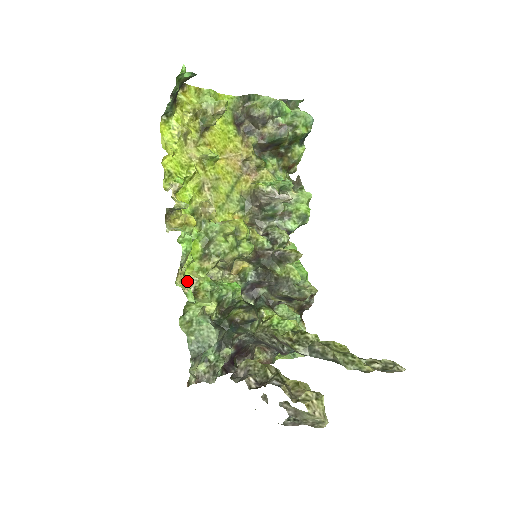
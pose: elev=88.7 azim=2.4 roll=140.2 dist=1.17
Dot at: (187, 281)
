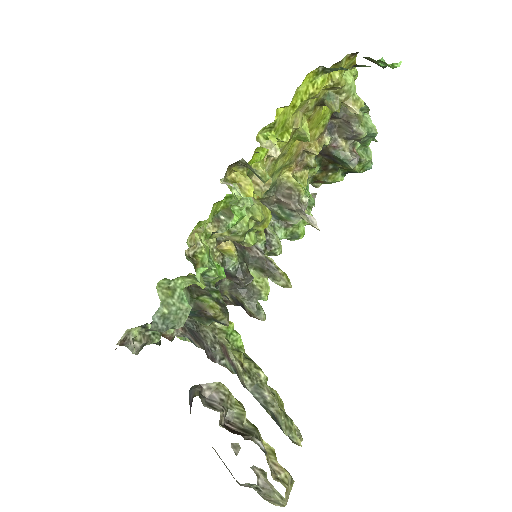
Dot at: (195, 242)
